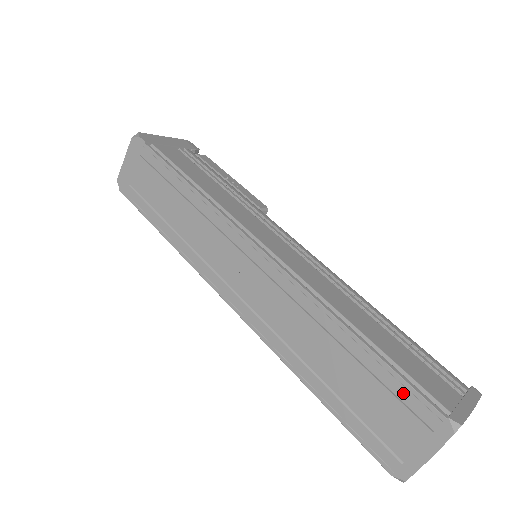
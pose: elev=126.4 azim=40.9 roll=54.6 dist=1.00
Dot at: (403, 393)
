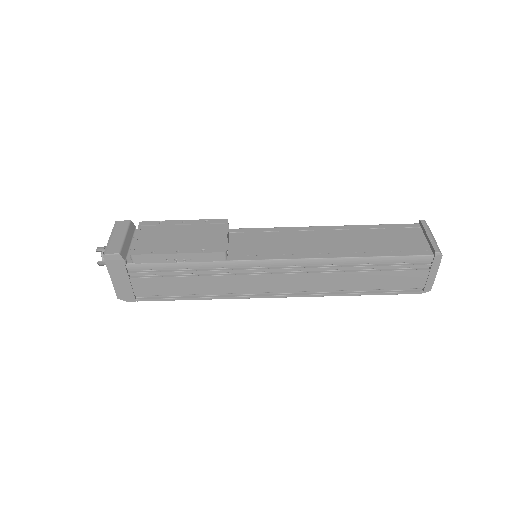
Dot at: (397, 290)
